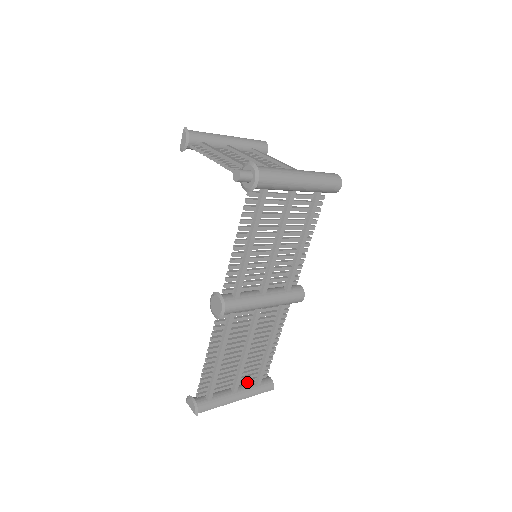
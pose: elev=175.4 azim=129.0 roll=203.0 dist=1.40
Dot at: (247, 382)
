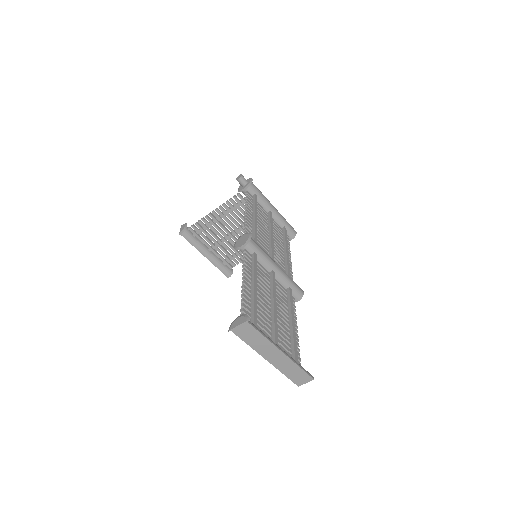
Dot at: occluded
